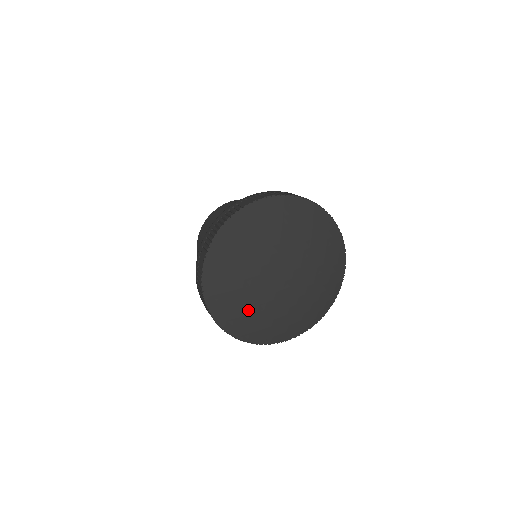
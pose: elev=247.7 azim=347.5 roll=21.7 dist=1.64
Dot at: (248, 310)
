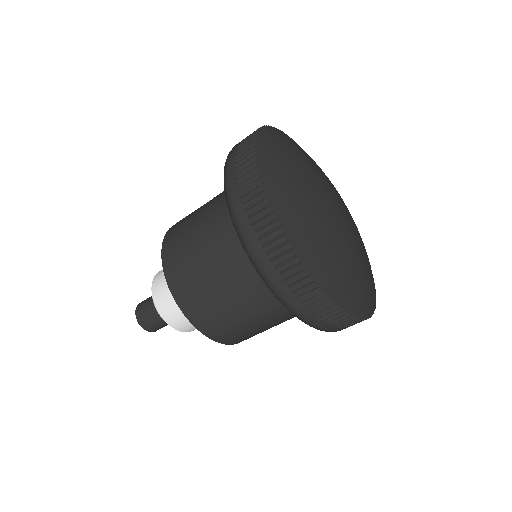
Dot at: (320, 230)
